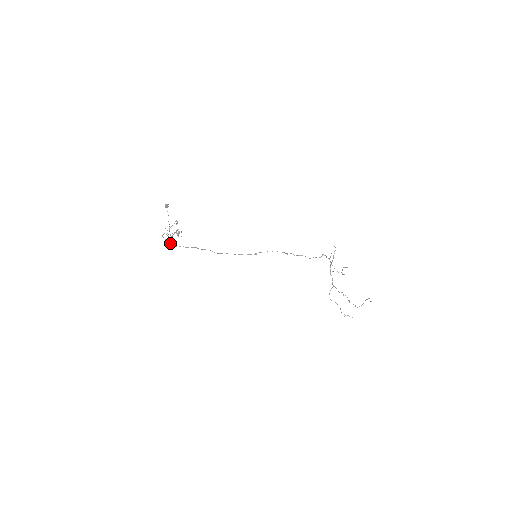
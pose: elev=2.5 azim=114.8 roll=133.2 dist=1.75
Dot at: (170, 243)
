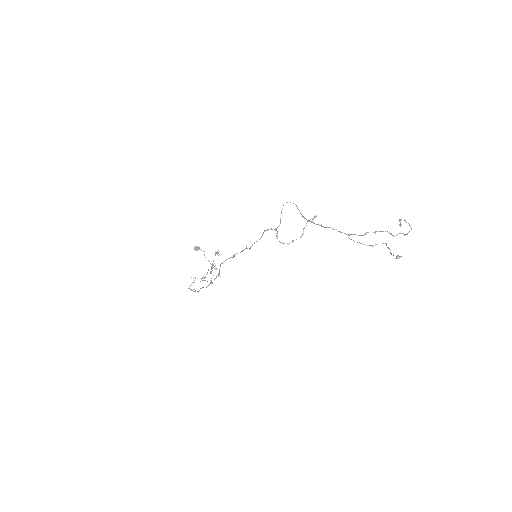
Dot at: (195, 291)
